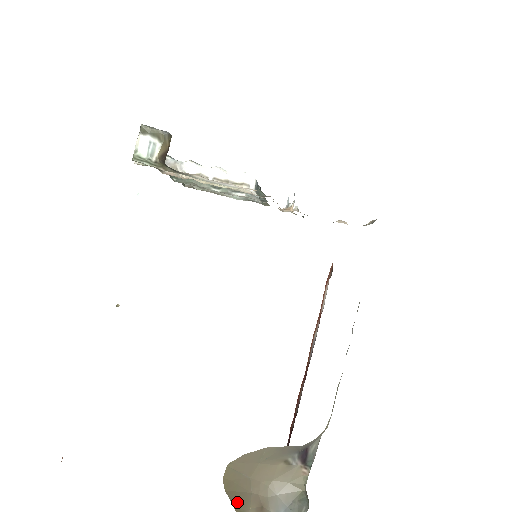
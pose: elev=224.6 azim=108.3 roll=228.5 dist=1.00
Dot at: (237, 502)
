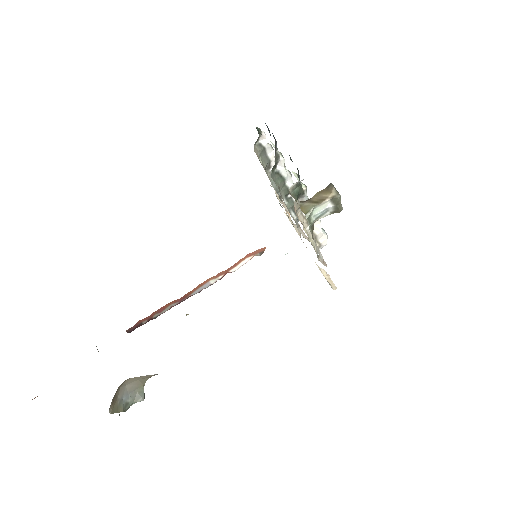
Dot at: occluded
